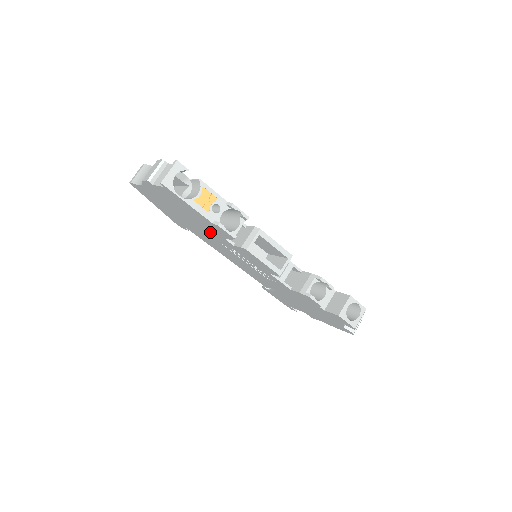
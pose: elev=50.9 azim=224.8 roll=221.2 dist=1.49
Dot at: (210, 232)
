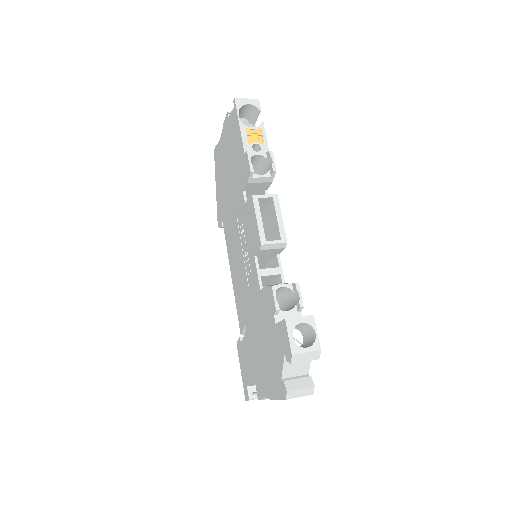
Dot at: (237, 192)
